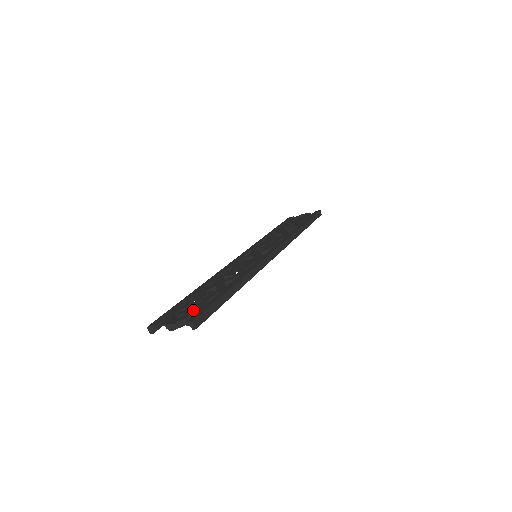
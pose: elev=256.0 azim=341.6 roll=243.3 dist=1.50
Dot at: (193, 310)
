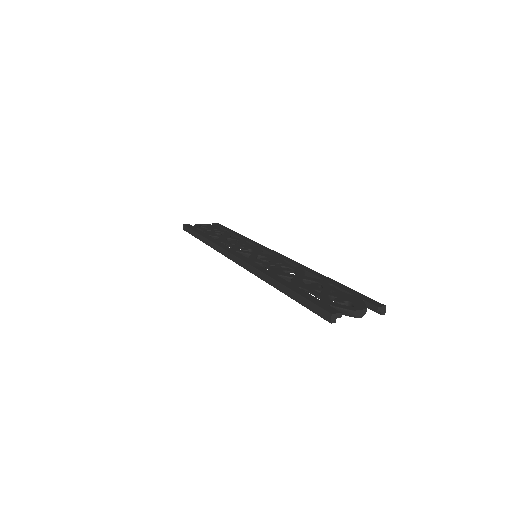
Dot at: (351, 297)
